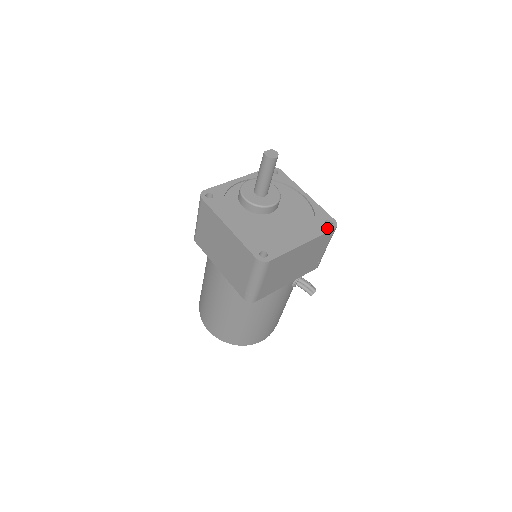
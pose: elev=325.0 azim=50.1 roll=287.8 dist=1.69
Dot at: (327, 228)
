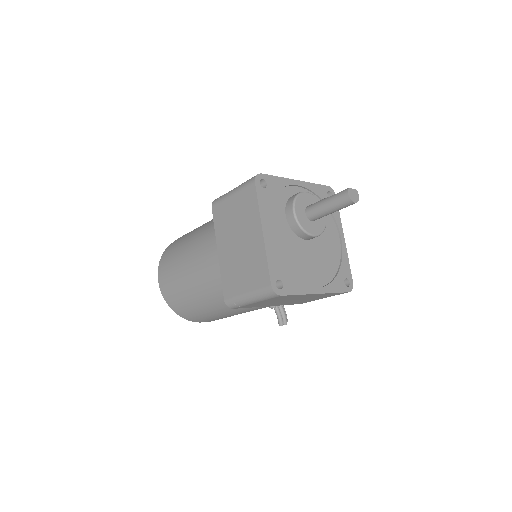
Dot at: (343, 288)
